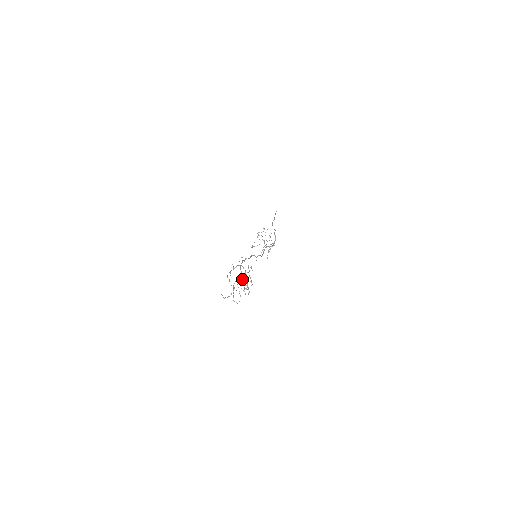
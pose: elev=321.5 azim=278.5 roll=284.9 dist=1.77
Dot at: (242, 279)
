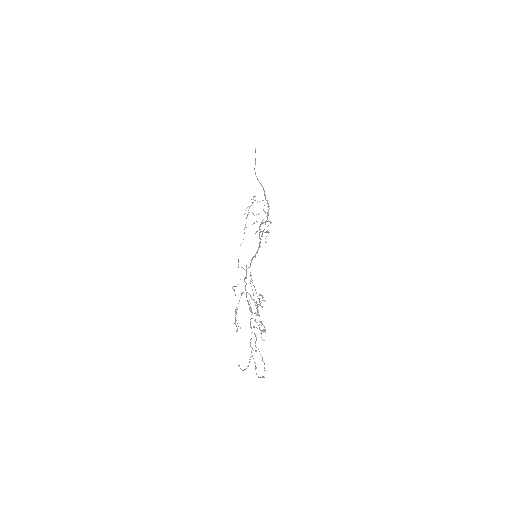
Dot at: (255, 320)
